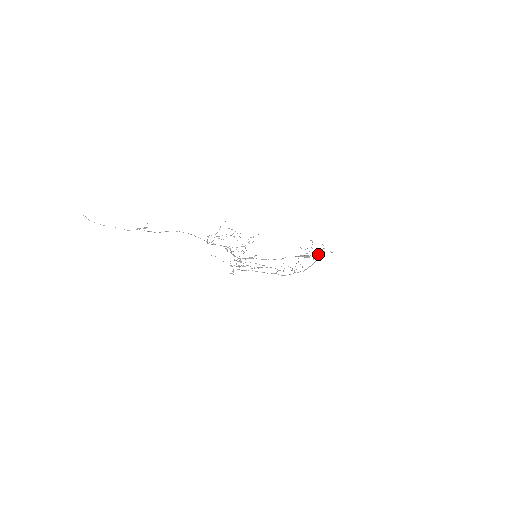
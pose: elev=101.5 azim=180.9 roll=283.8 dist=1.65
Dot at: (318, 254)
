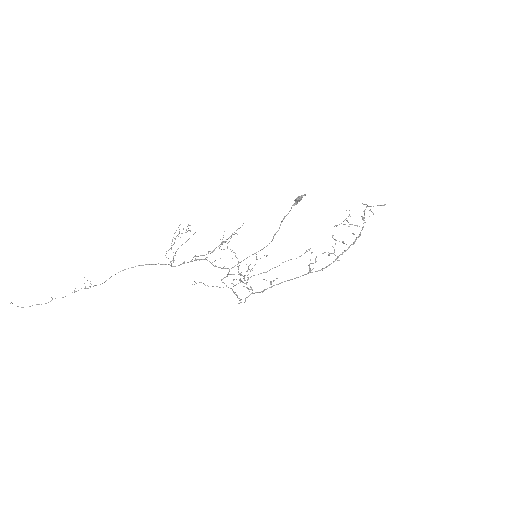
Dot at: (361, 216)
